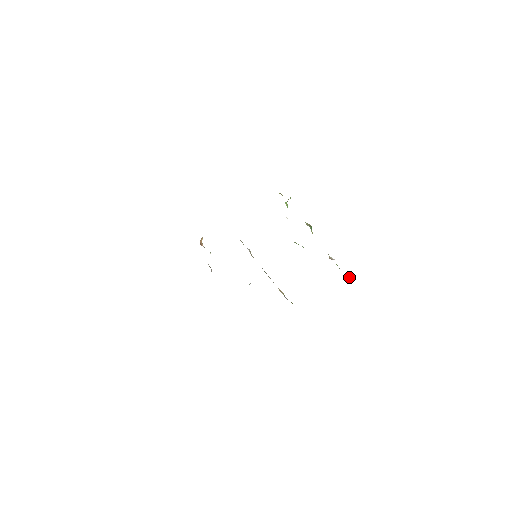
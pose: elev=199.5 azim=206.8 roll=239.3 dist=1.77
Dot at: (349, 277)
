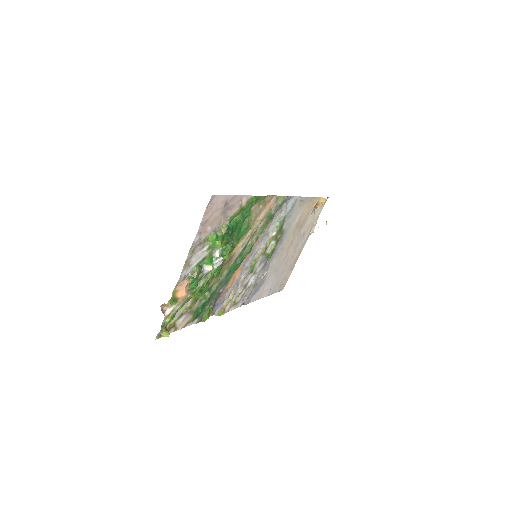
Dot at: (165, 336)
